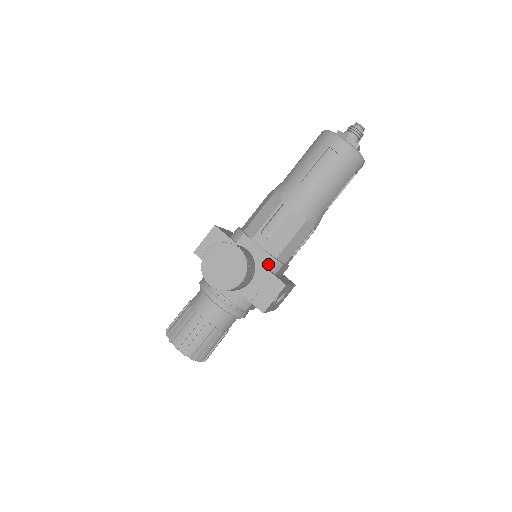
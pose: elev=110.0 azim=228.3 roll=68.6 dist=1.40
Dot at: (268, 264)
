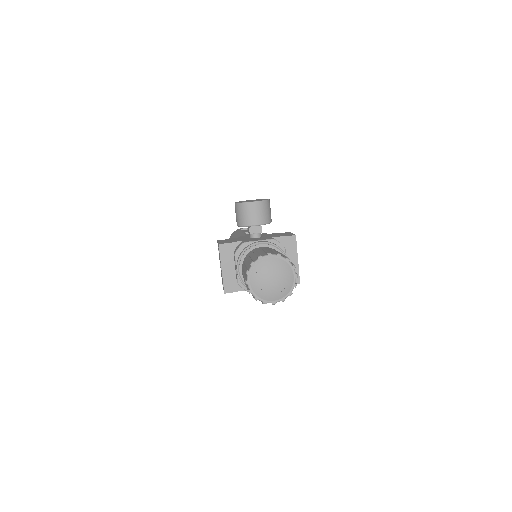
Dot at: occluded
